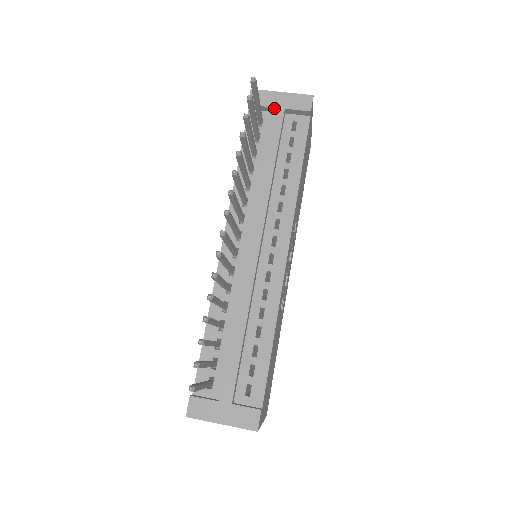
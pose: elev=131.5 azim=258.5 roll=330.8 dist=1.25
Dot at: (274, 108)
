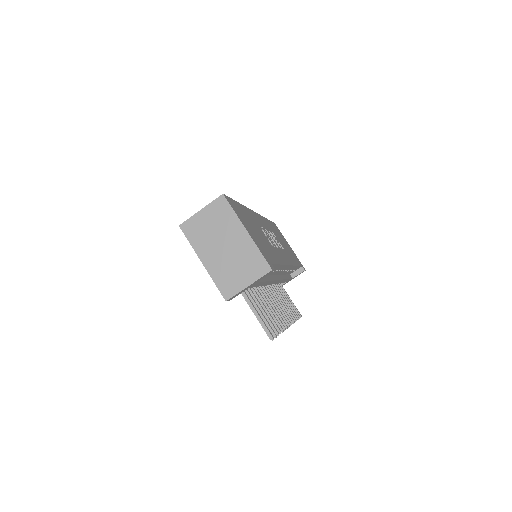
Dot at: occluded
